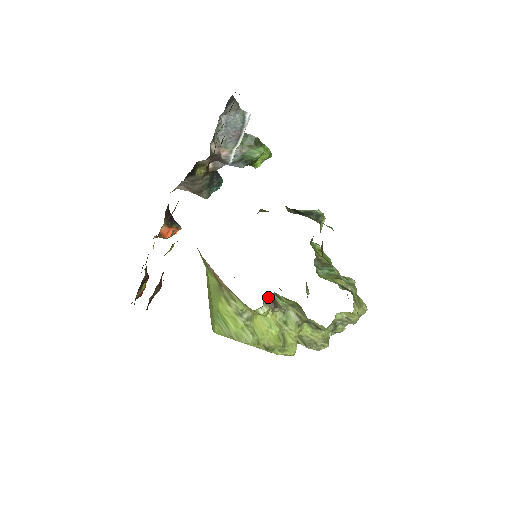
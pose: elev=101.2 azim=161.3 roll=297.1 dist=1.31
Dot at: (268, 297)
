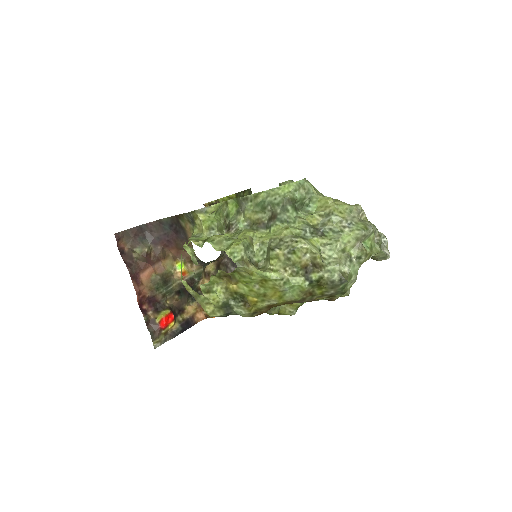
Dot at: occluded
